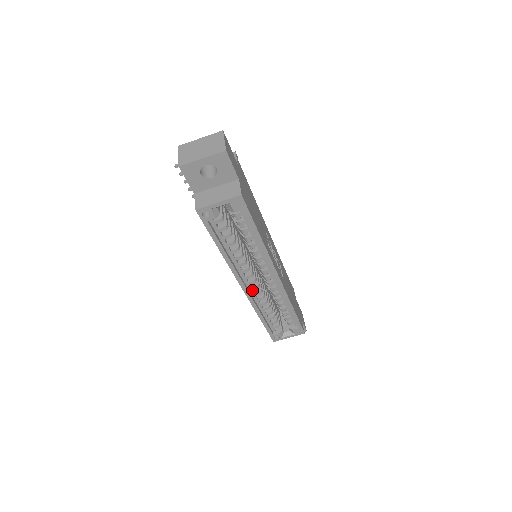
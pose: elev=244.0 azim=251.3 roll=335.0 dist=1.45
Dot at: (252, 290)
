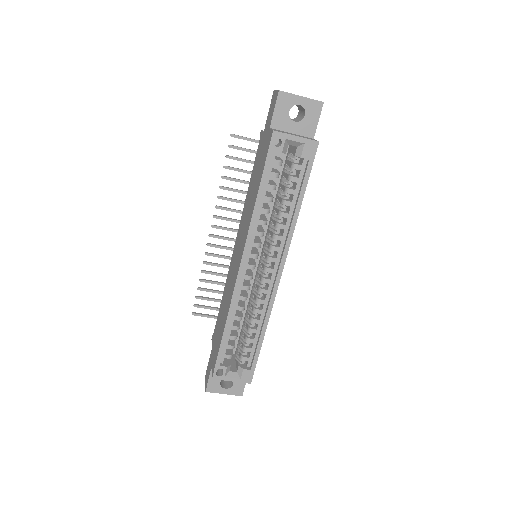
Dot at: (244, 278)
